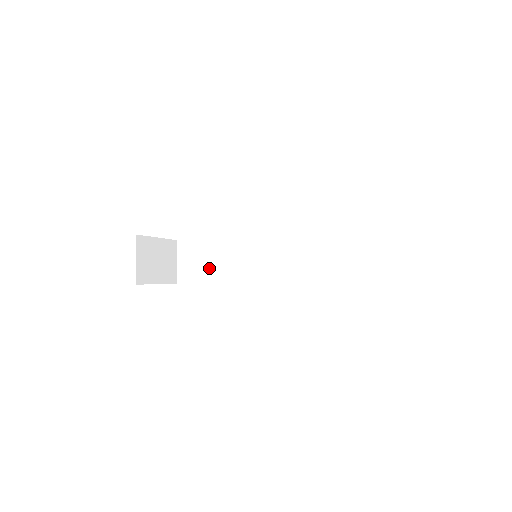
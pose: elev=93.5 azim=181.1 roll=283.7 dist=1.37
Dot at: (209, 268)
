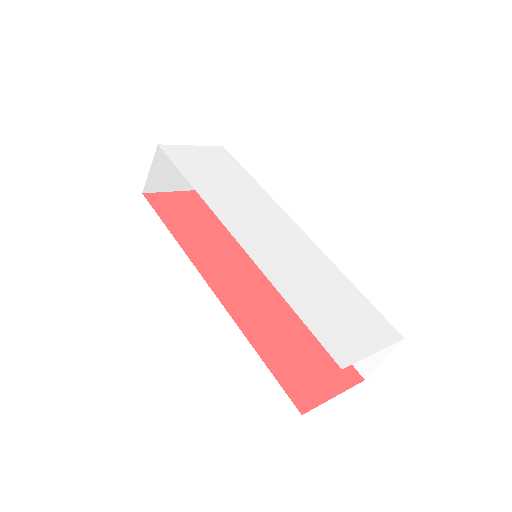
Dot at: occluded
